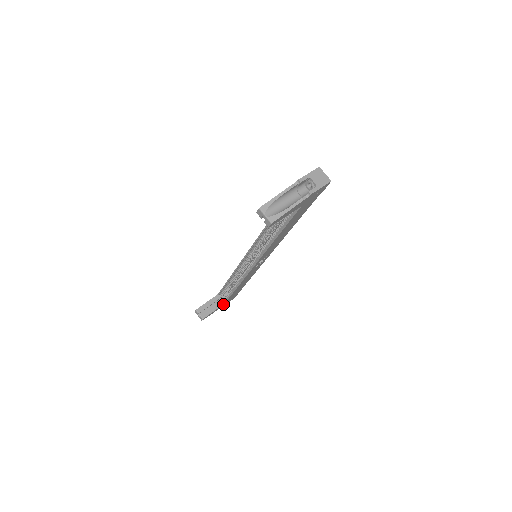
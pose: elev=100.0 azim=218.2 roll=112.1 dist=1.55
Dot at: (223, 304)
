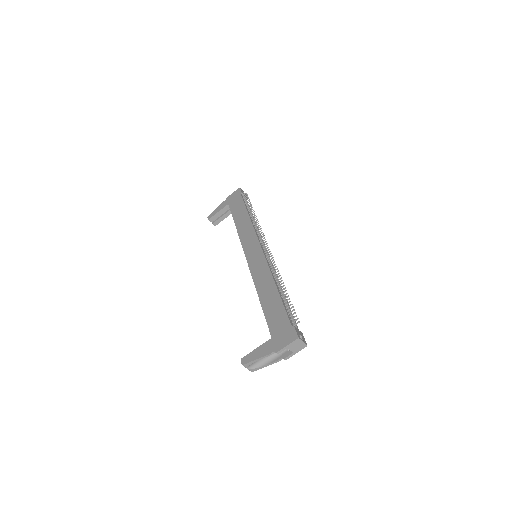
Dot at: occluded
